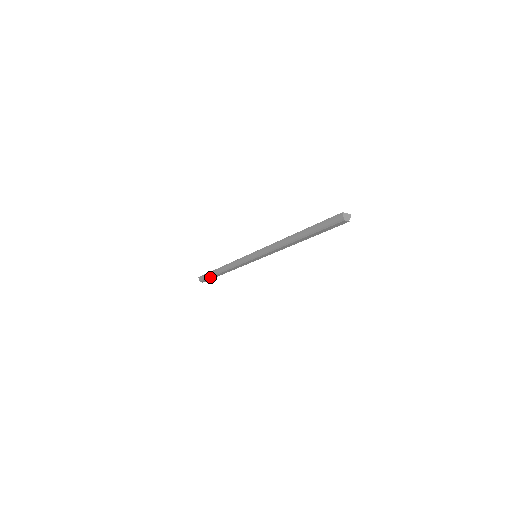
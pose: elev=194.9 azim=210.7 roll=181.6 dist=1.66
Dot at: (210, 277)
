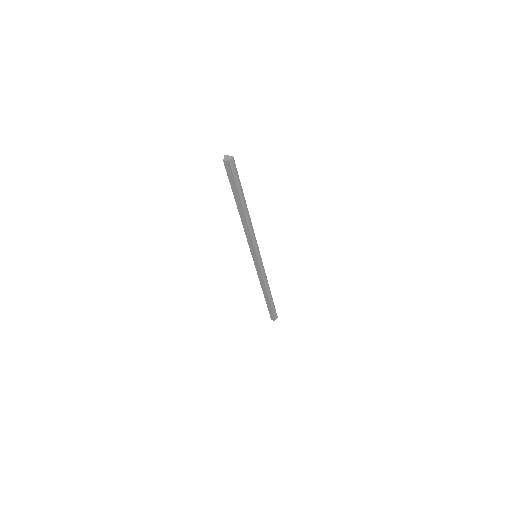
Dot at: (267, 307)
